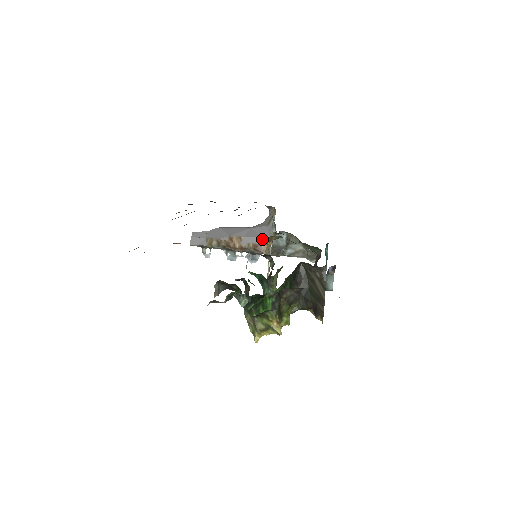
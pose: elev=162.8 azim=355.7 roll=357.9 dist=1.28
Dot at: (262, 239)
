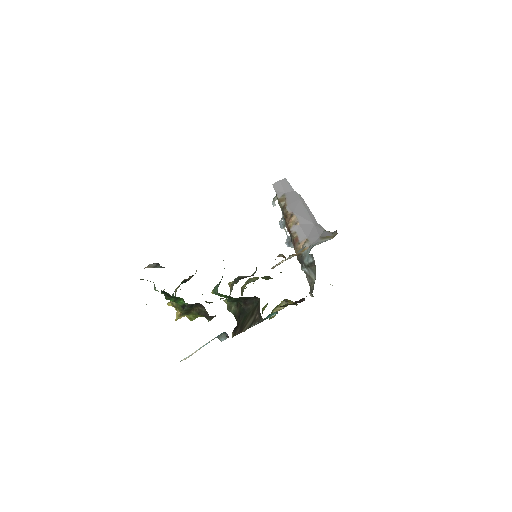
Dot at: (305, 241)
